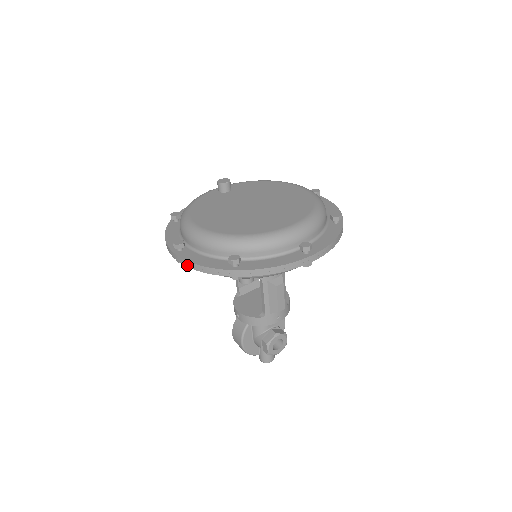
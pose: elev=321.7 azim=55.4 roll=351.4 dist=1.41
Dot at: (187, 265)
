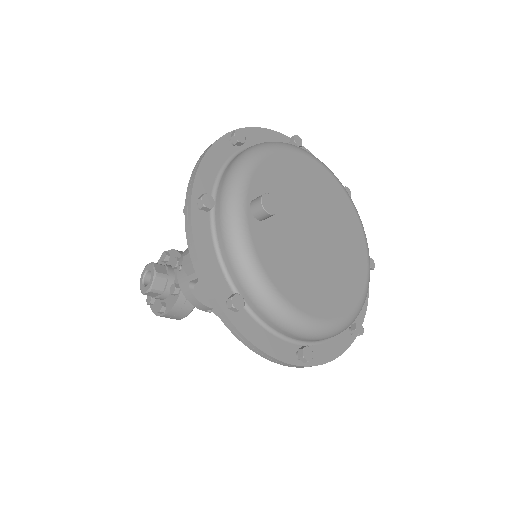
Dot at: occluded
